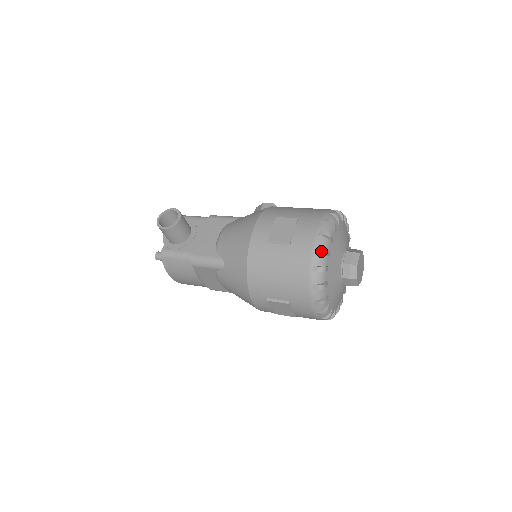
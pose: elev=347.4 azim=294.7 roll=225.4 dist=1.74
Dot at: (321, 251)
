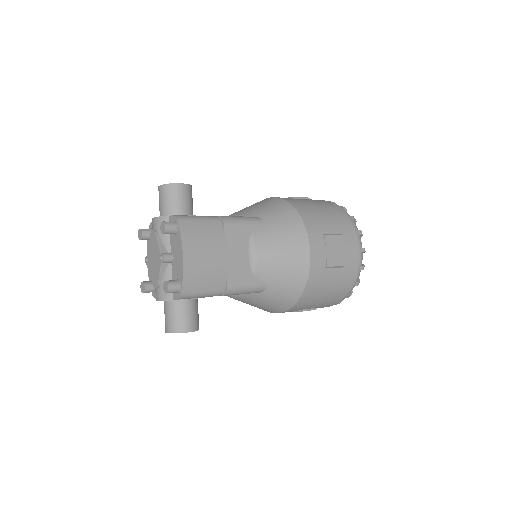
Dot at: (334, 202)
